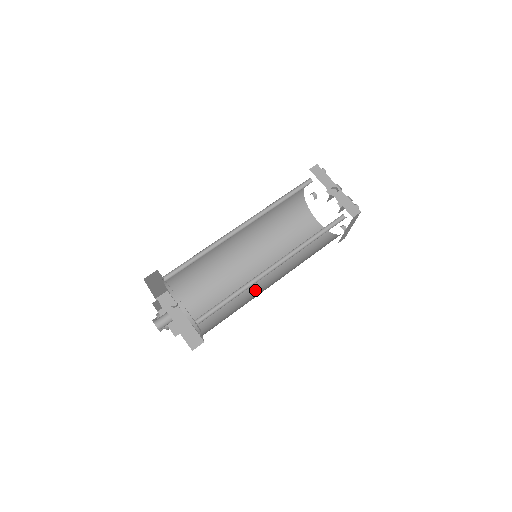
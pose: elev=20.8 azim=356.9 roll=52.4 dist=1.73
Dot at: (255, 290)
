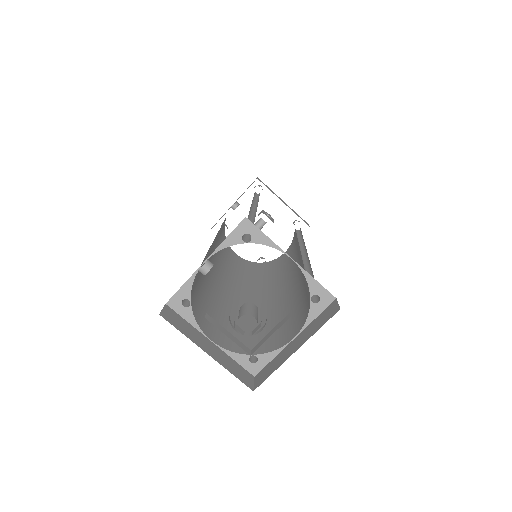
Dot at: occluded
